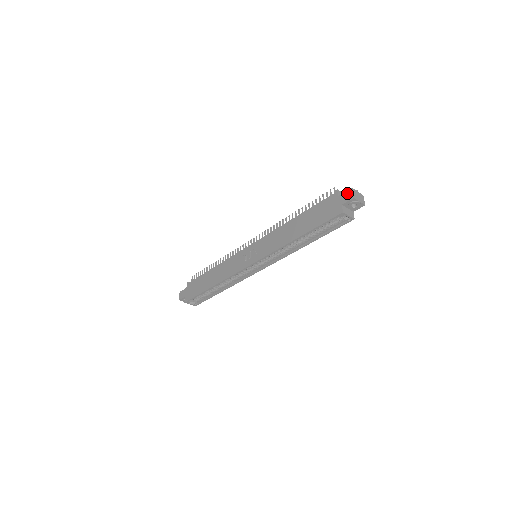
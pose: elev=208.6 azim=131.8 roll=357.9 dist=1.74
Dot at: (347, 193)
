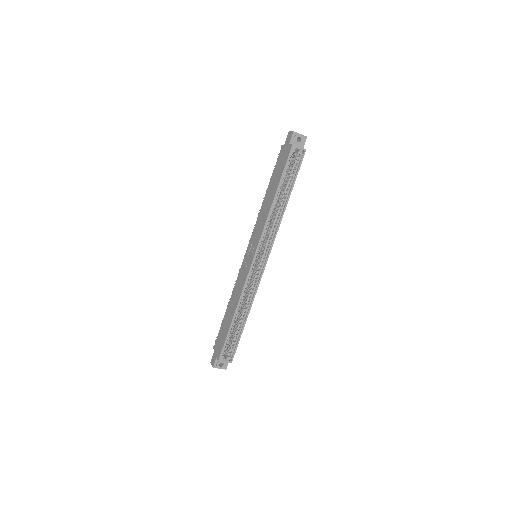
Dot at: (288, 136)
